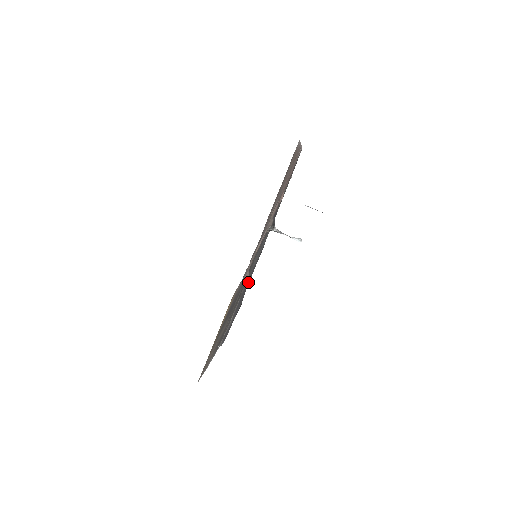
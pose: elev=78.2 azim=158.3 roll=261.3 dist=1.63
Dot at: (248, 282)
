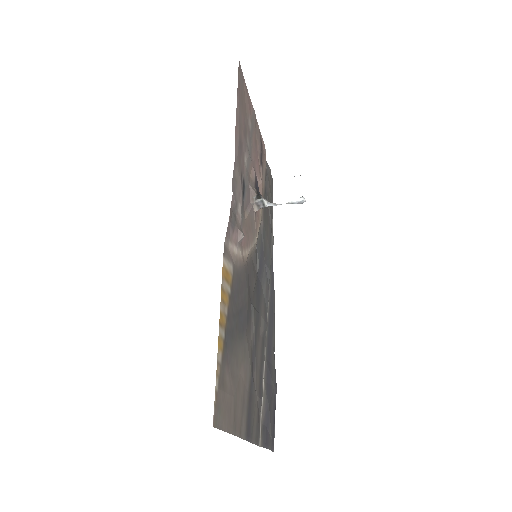
Dot at: (271, 343)
